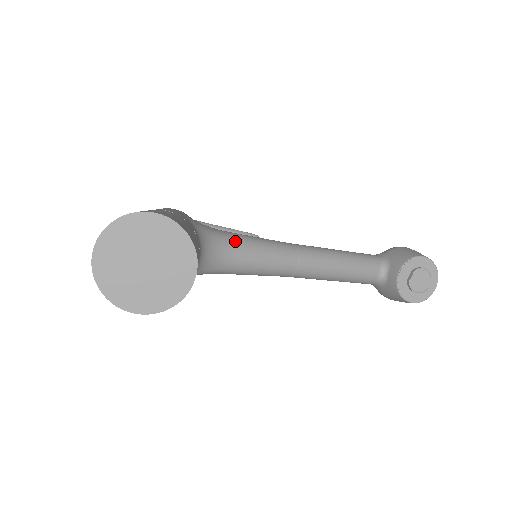
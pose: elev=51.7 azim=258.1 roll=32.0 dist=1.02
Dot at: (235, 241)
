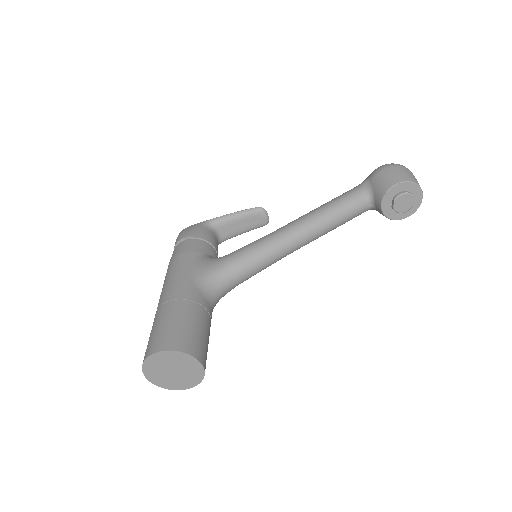
Dot at: (232, 268)
